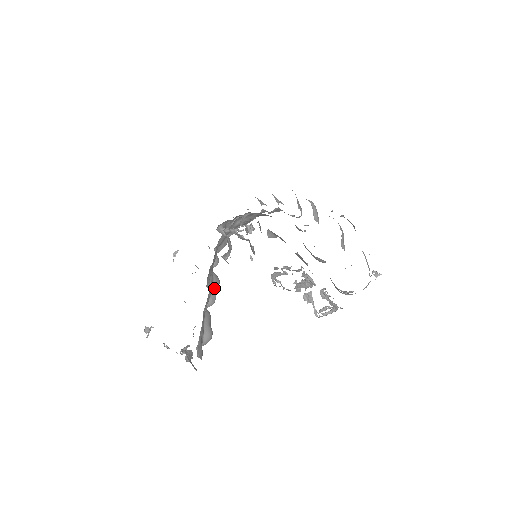
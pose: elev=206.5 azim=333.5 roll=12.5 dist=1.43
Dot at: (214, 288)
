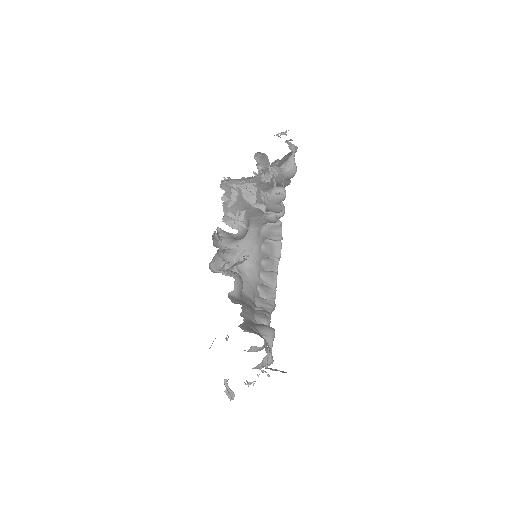
Dot at: (259, 312)
